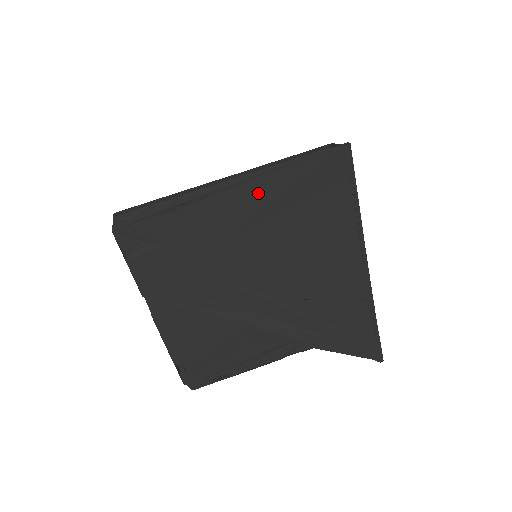
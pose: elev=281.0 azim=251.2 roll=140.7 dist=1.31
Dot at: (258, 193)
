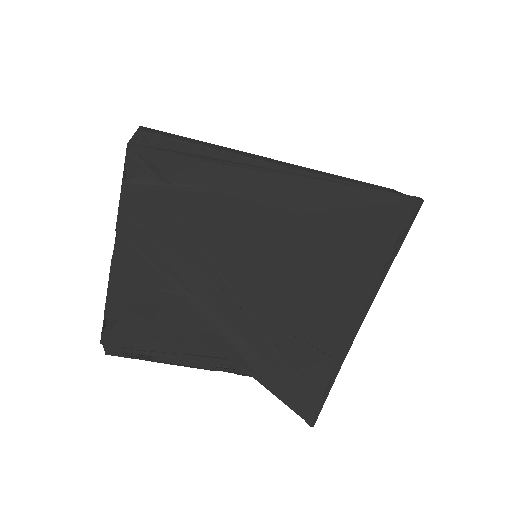
Dot at: (304, 195)
